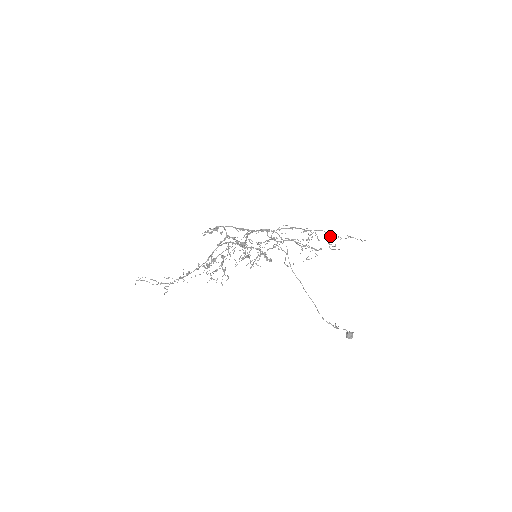
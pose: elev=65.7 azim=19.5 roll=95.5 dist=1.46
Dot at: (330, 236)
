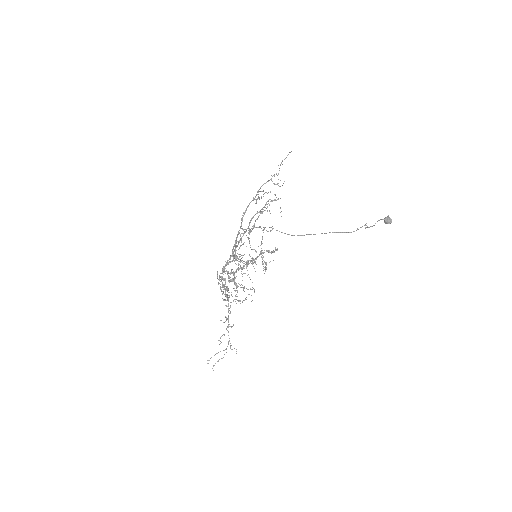
Dot at: occluded
